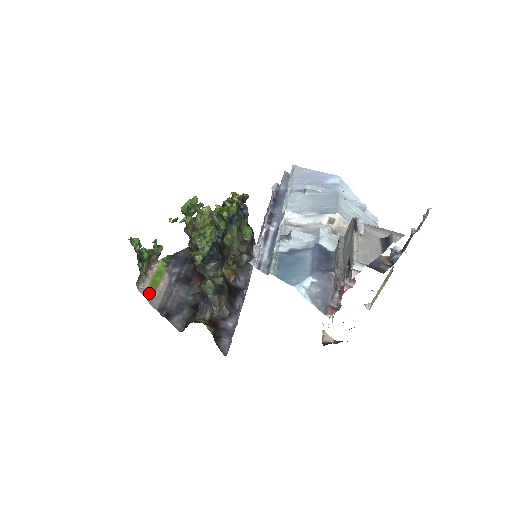
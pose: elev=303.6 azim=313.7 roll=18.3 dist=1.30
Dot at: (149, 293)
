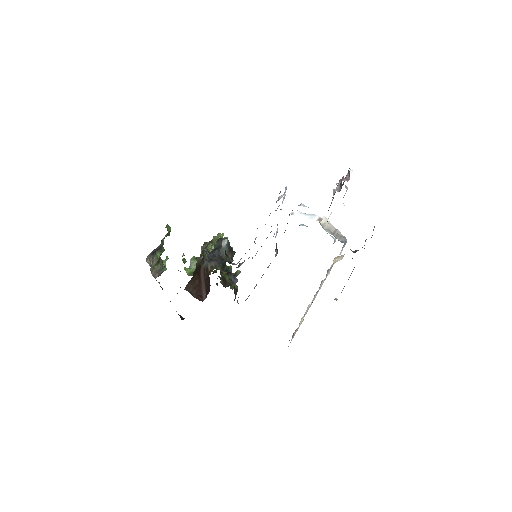
Dot at: occluded
